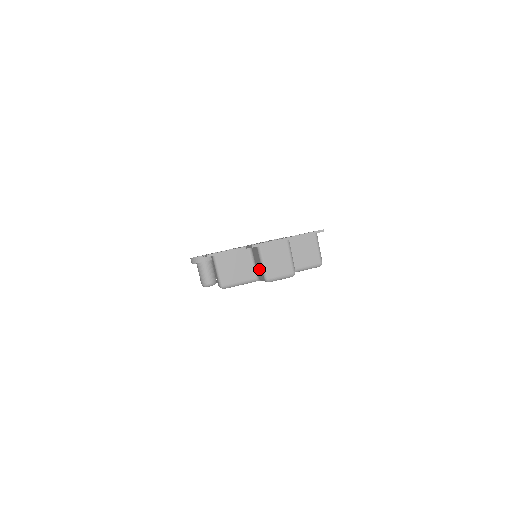
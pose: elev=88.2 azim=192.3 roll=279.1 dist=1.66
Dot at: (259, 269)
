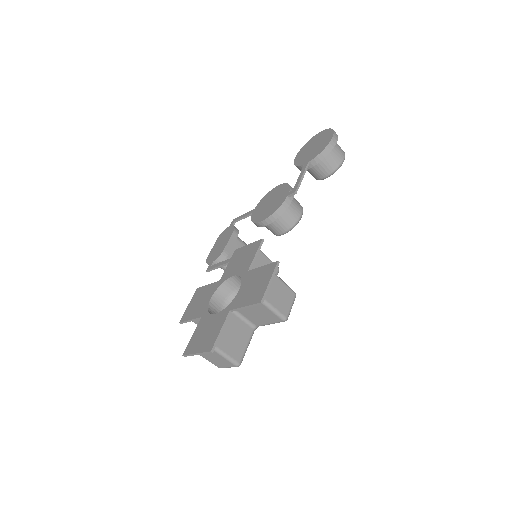
Dot at: occluded
